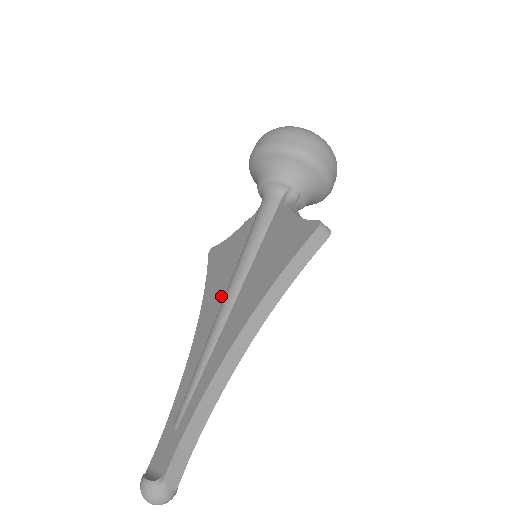
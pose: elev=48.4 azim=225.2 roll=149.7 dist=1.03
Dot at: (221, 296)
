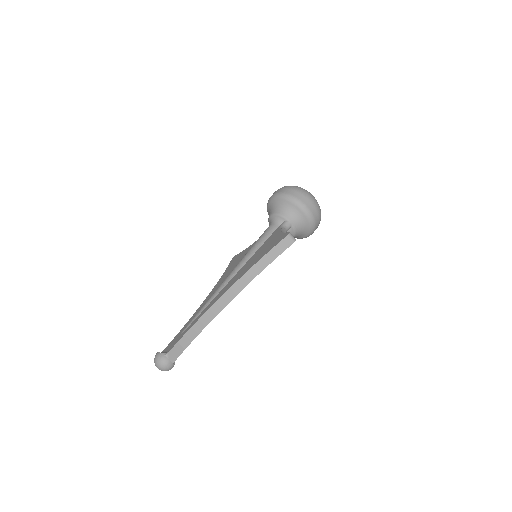
Dot at: occluded
